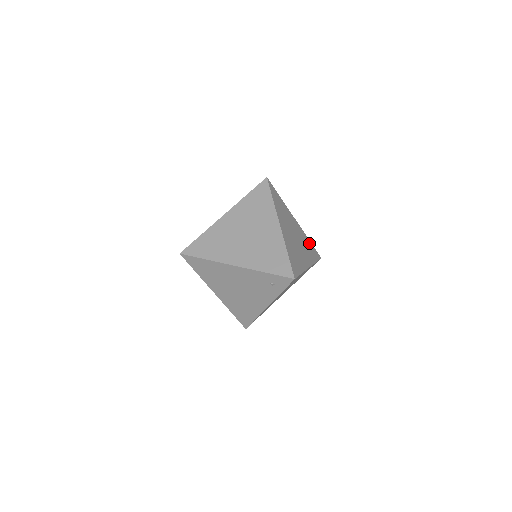
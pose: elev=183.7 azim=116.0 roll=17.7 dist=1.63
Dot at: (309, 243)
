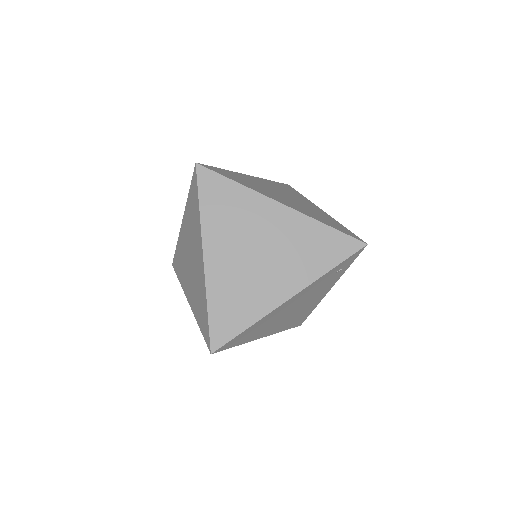
Dot at: (277, 184)
